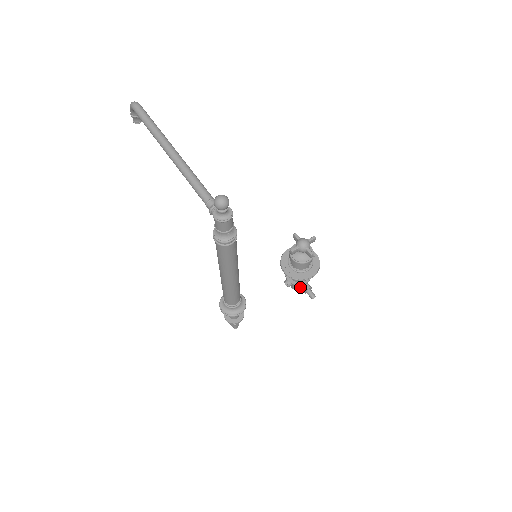
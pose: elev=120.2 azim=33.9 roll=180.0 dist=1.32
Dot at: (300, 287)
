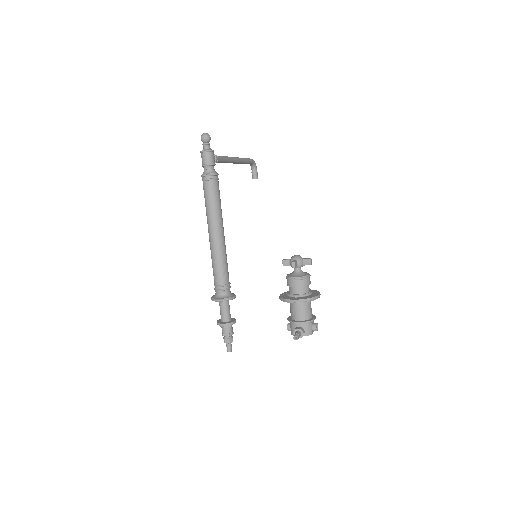
Dot at: occluded
